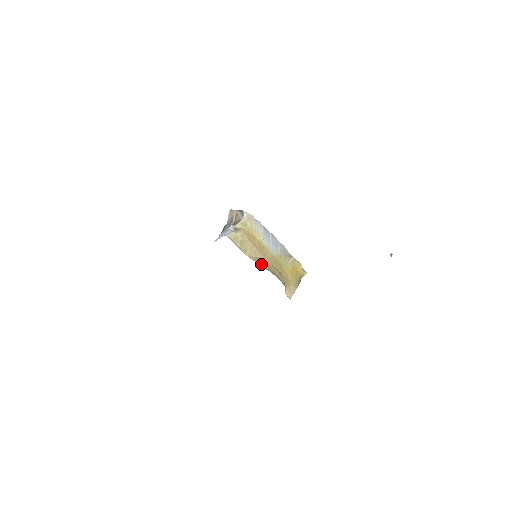
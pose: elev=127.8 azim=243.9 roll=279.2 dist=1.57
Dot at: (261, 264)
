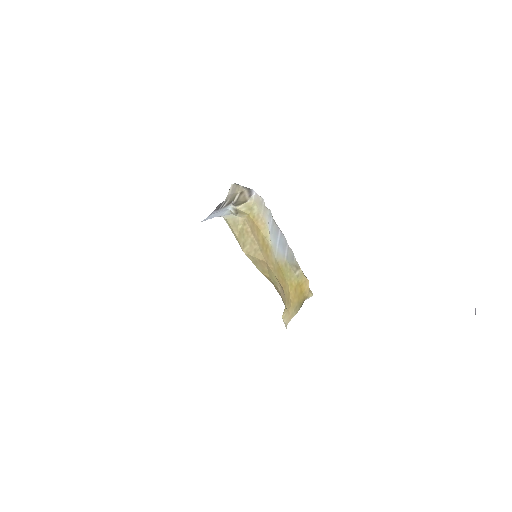
Dot at: (261, 269)
